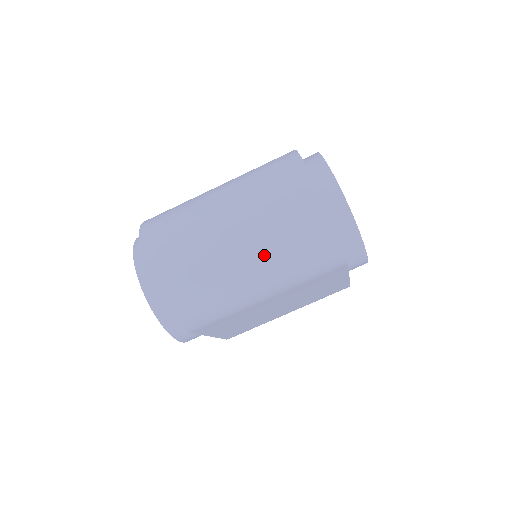
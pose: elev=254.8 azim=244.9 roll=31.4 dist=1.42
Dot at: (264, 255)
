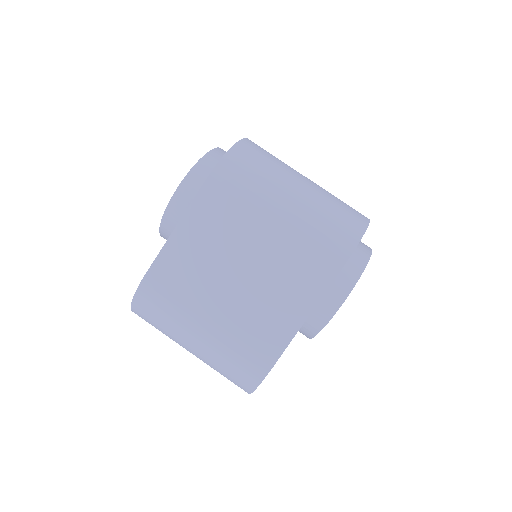
Dot at: (316, 193)
